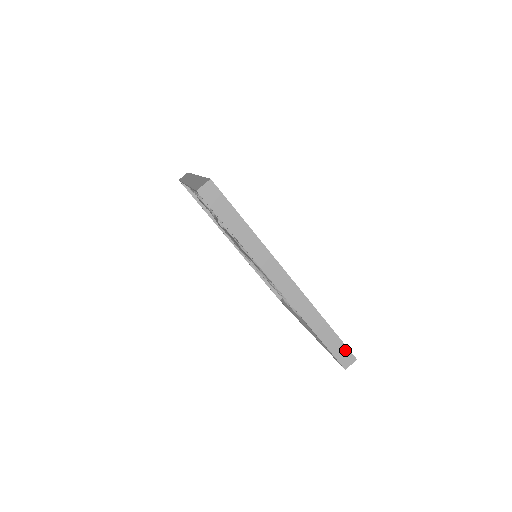
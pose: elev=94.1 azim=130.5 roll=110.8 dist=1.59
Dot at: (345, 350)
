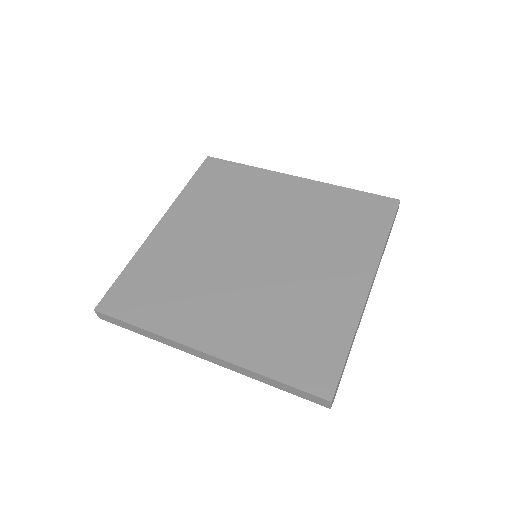
Dot at: (310, 395)
